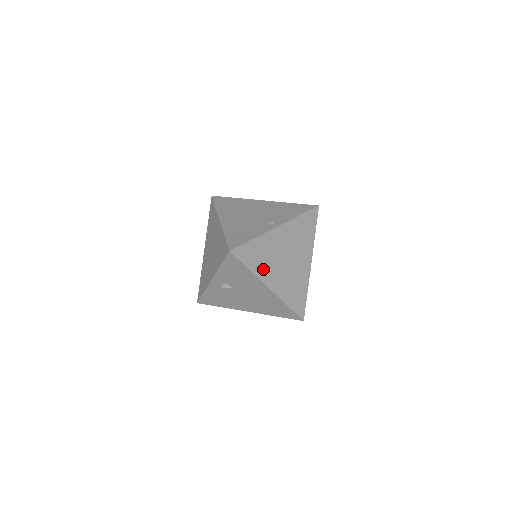
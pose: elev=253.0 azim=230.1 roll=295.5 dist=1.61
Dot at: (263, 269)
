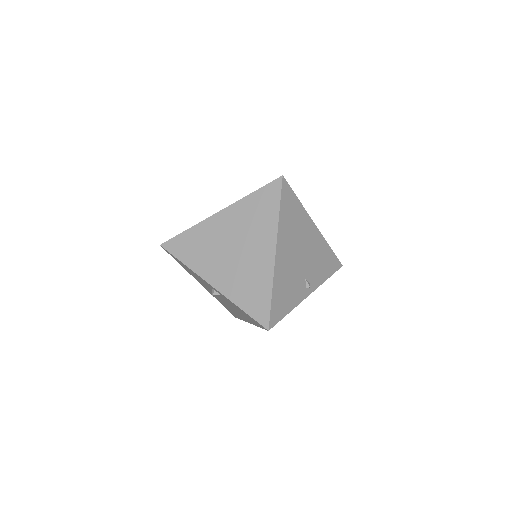
Dot at: occluded
